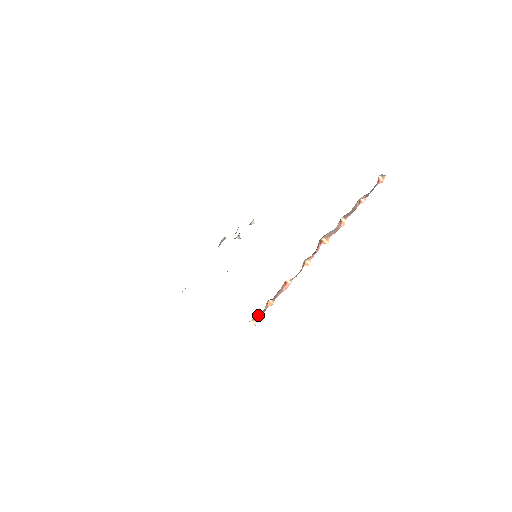
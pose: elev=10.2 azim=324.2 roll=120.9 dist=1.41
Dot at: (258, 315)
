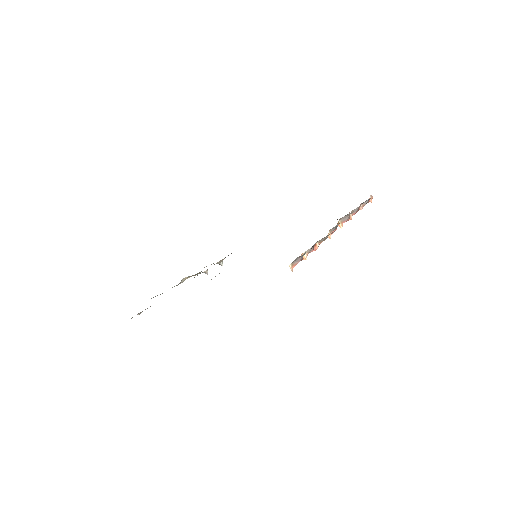
Dot at: (299, 258)
